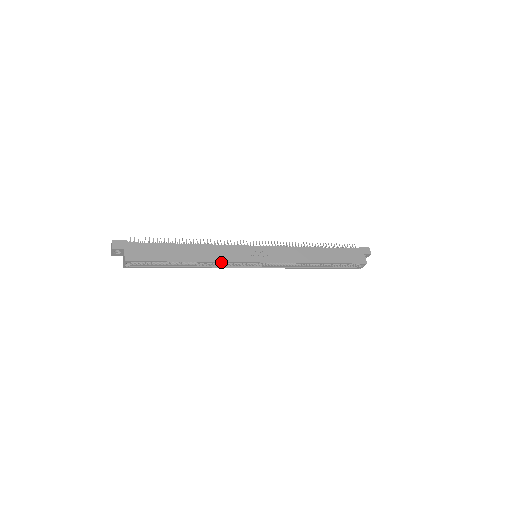
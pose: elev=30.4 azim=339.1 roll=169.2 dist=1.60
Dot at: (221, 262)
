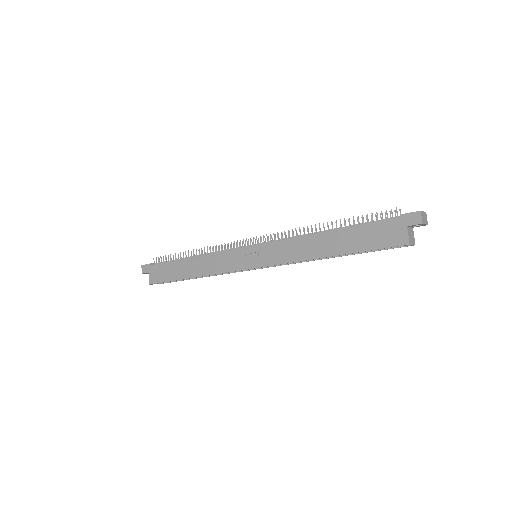
Dot at: occluded
